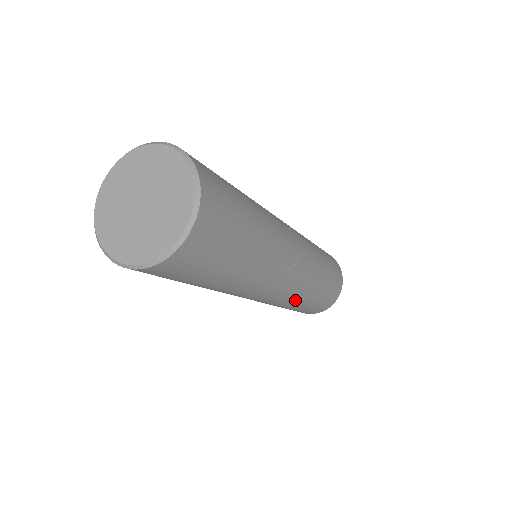
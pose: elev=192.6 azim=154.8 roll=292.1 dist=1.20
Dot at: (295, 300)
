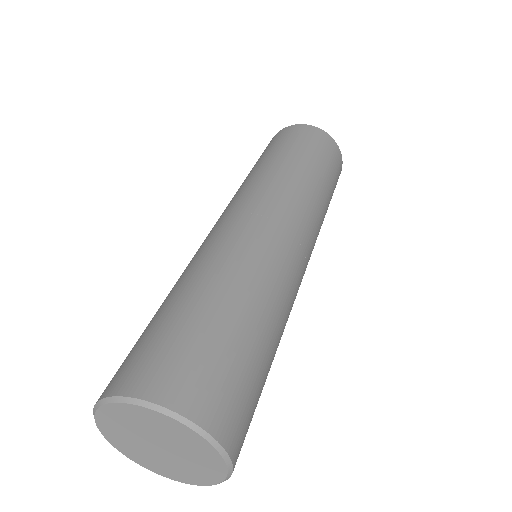
Dot at: occluded
